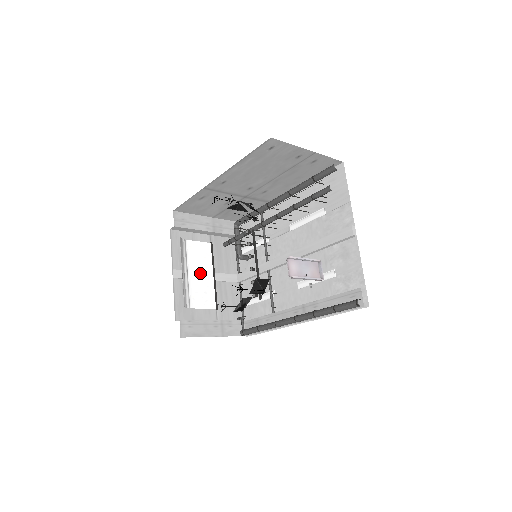
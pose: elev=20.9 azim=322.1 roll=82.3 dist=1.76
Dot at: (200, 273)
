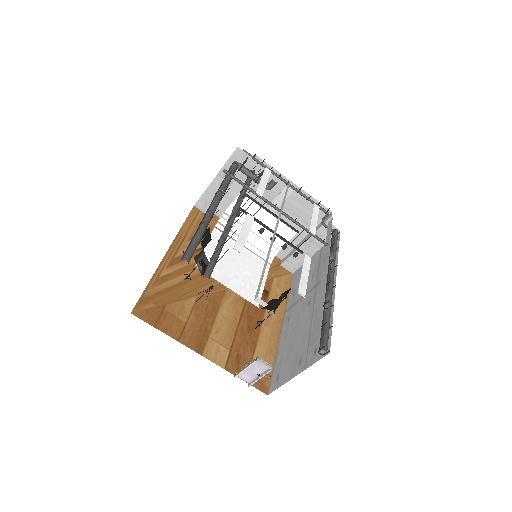
Dot at: occluded
